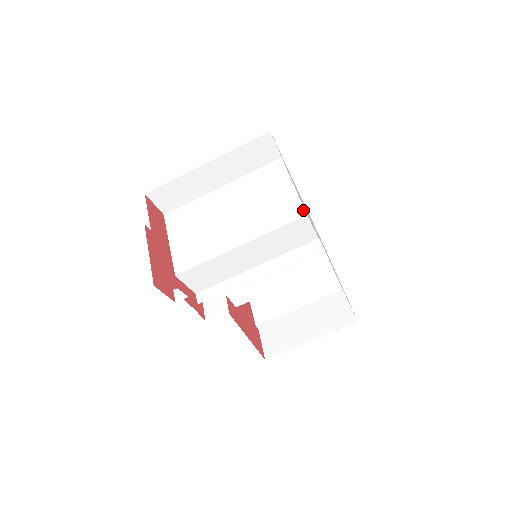
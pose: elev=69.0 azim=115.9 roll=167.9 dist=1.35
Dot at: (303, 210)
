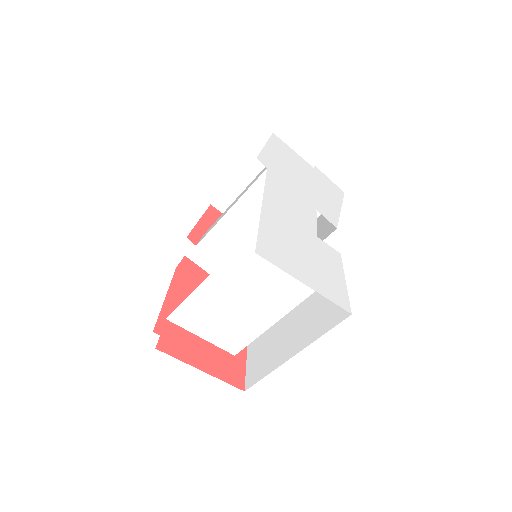
Dot at: (326, 274)
